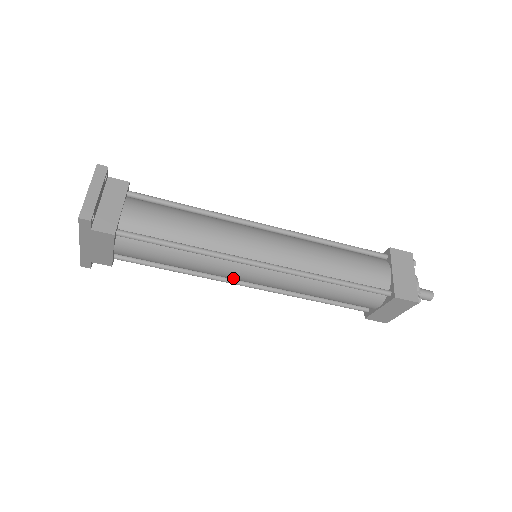
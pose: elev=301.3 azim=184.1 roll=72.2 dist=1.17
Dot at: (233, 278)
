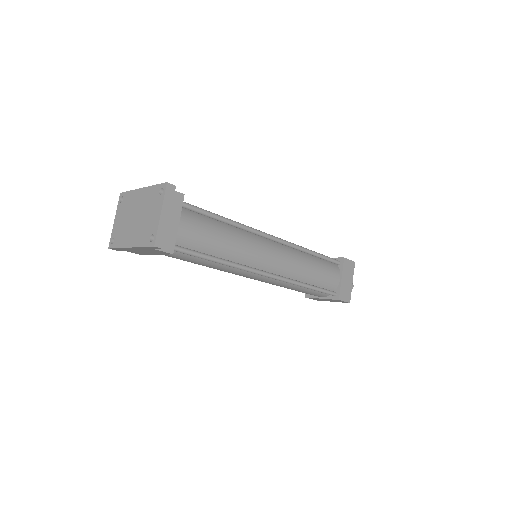
Dot at: occluded
